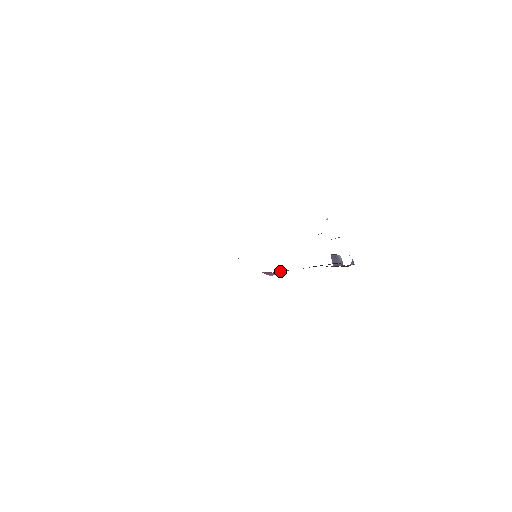
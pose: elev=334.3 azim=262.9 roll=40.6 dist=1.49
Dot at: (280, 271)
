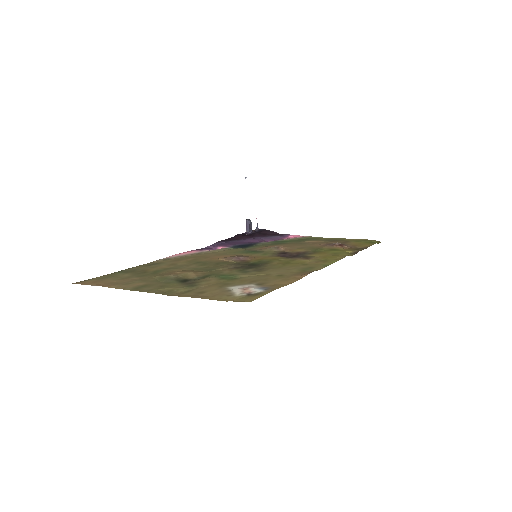
Dot at: (214, 244)
